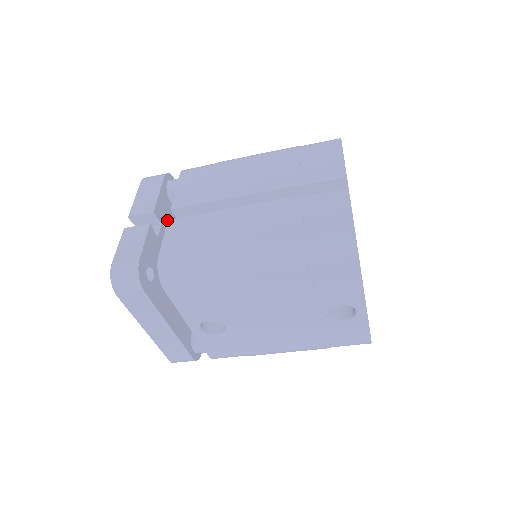
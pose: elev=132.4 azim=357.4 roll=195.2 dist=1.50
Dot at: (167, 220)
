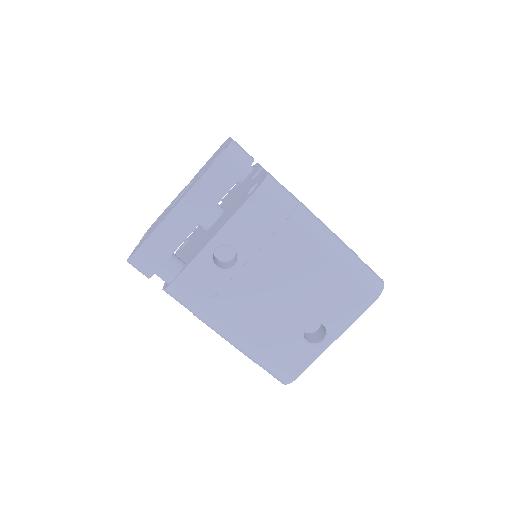
Dot at: occluded
